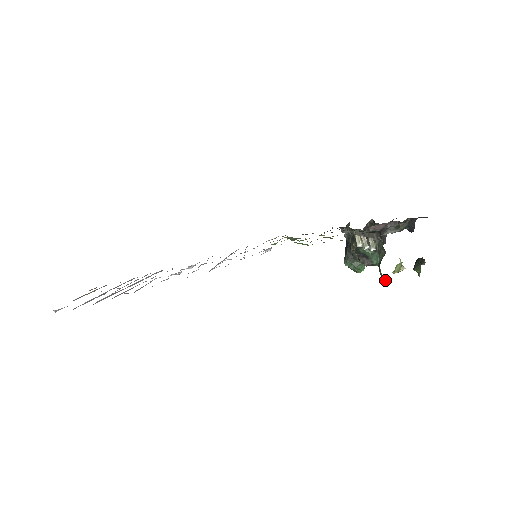
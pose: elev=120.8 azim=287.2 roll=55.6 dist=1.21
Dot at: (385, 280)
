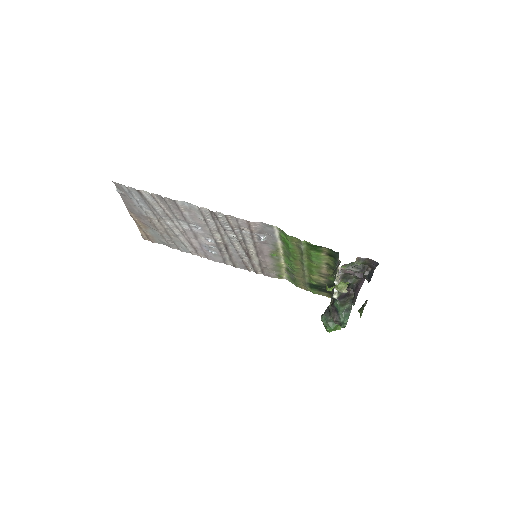
Dot at: (327, 286)
